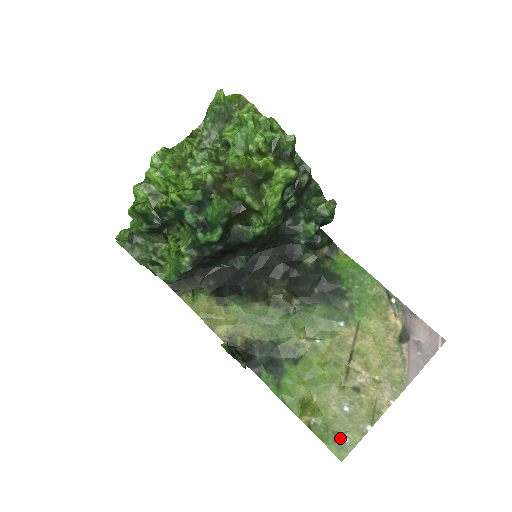
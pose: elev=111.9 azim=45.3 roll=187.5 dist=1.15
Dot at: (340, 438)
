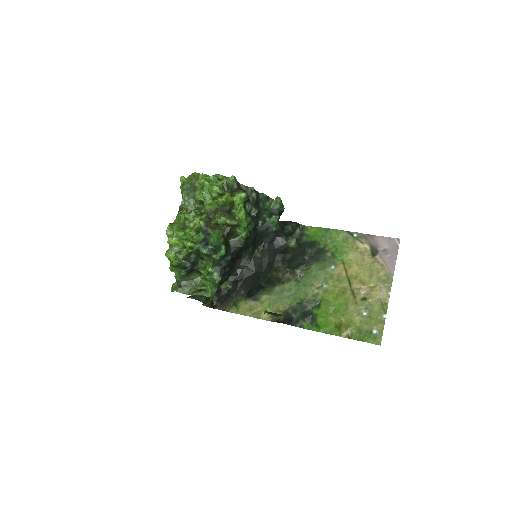
Dot at: (371, 333)
